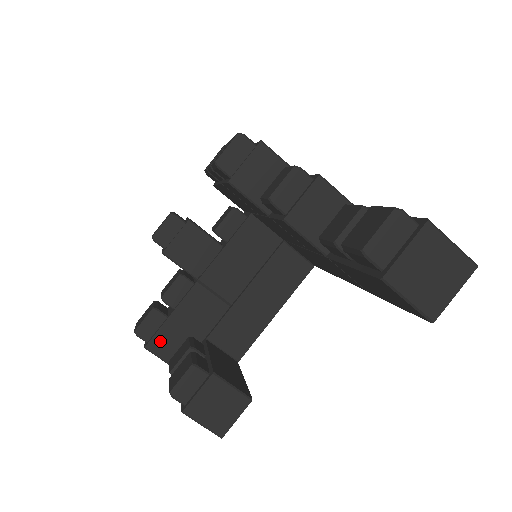
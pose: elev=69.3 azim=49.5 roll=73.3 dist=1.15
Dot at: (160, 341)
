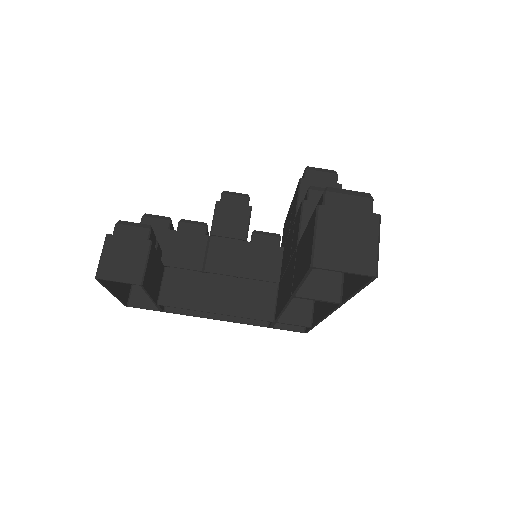
Dot at: occluded
